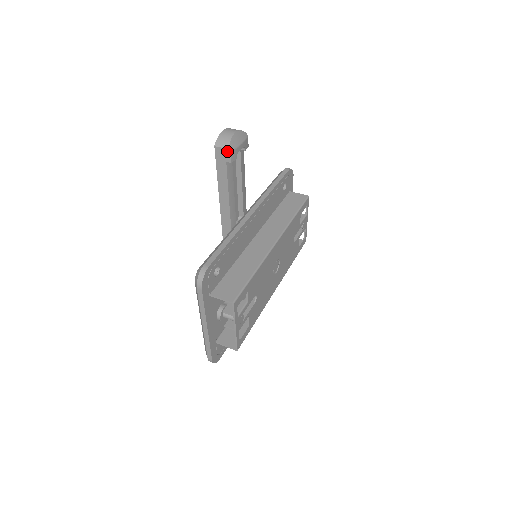
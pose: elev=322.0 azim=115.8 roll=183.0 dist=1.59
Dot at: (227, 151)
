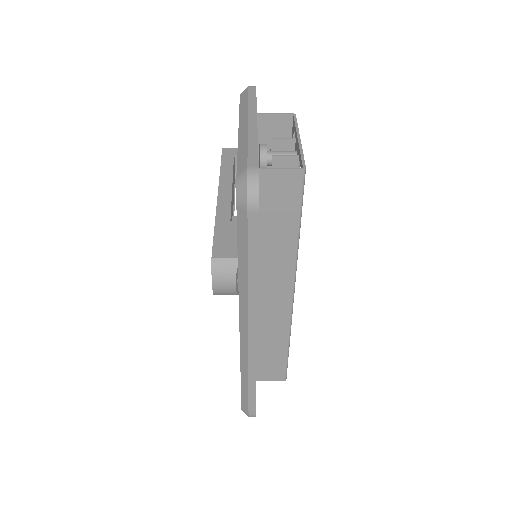
Dot at: (236, 149)
